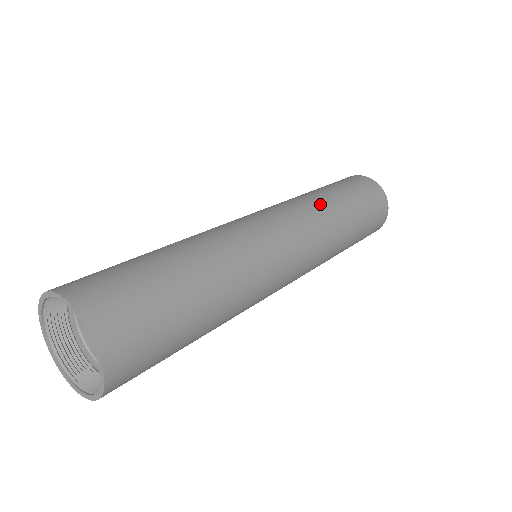
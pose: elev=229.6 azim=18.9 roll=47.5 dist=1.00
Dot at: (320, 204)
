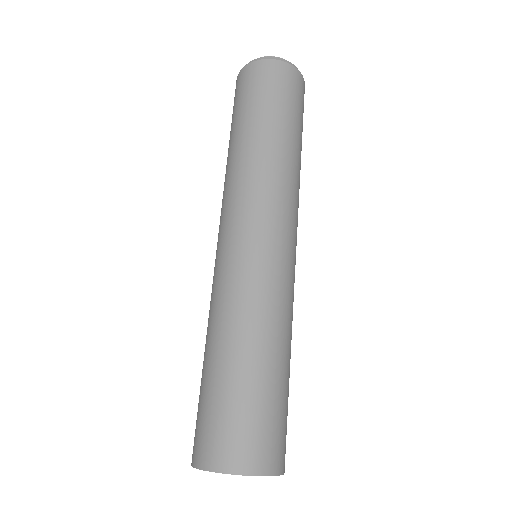
Dot at: occluded
